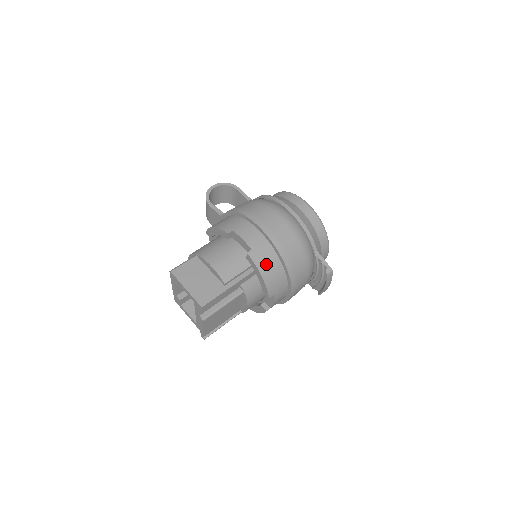
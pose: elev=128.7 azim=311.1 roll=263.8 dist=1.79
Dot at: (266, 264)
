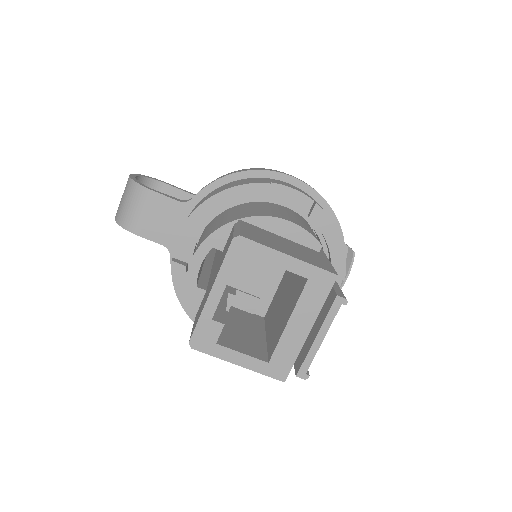
Dot at: occluded
